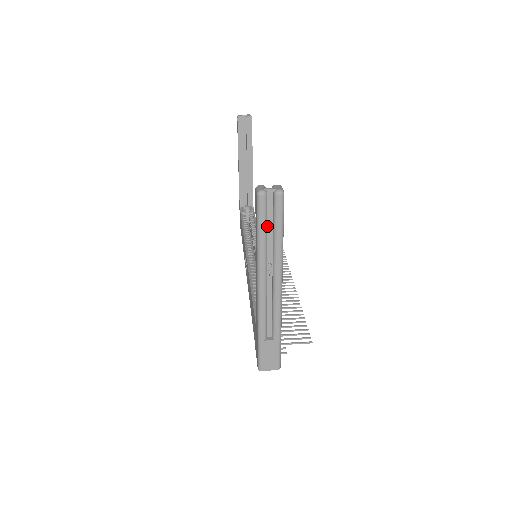
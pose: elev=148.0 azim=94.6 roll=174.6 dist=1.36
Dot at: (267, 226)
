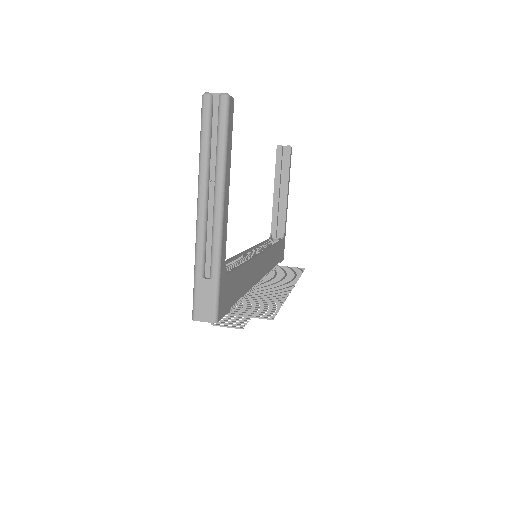
Dot at: (212, 135)
